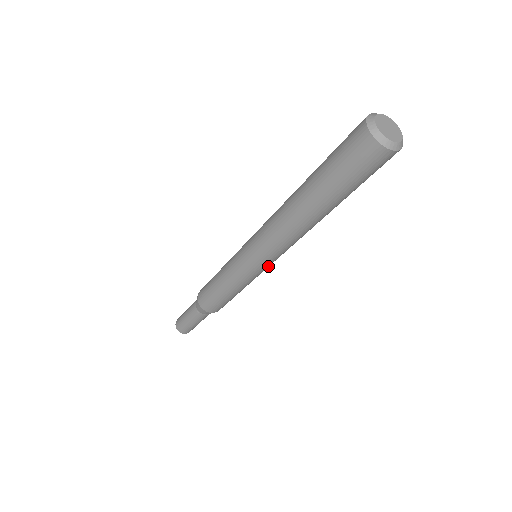
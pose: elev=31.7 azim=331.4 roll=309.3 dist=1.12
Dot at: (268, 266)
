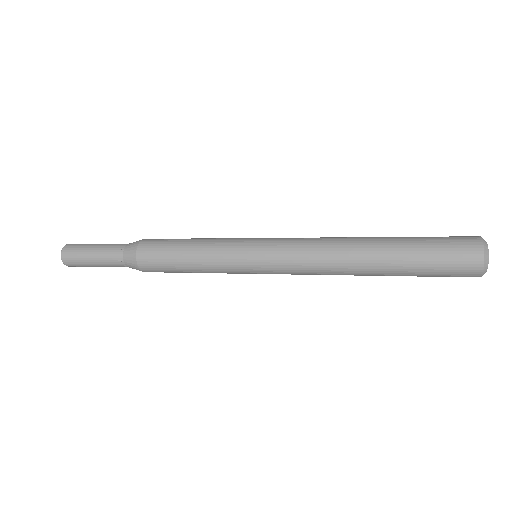
Dot at: (261, 273)
